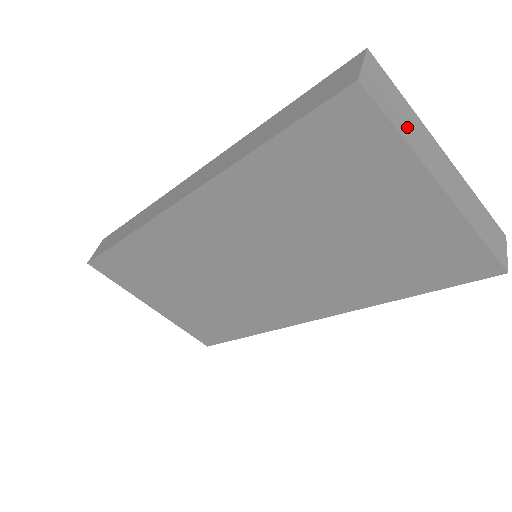
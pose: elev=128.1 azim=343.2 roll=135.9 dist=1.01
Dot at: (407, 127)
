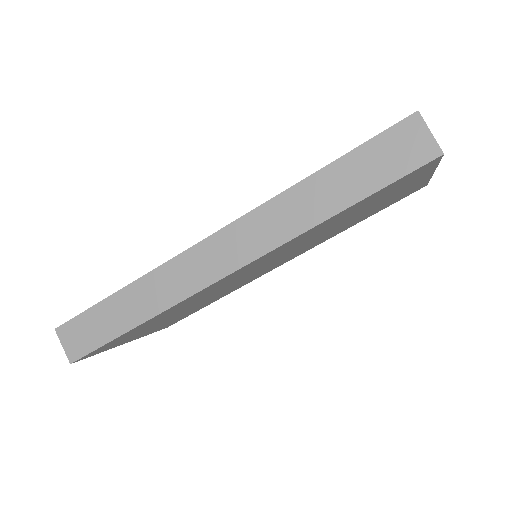
Dot at: occluded
